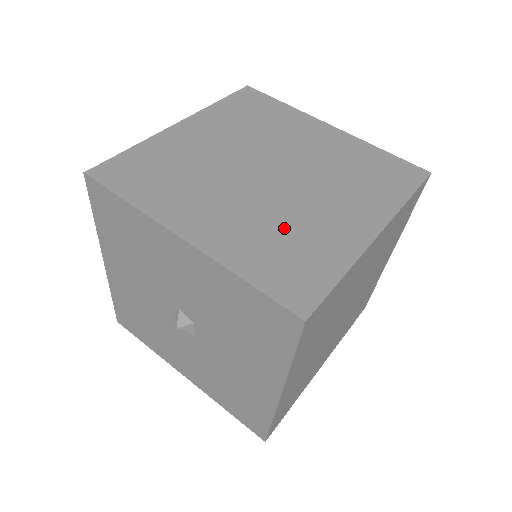
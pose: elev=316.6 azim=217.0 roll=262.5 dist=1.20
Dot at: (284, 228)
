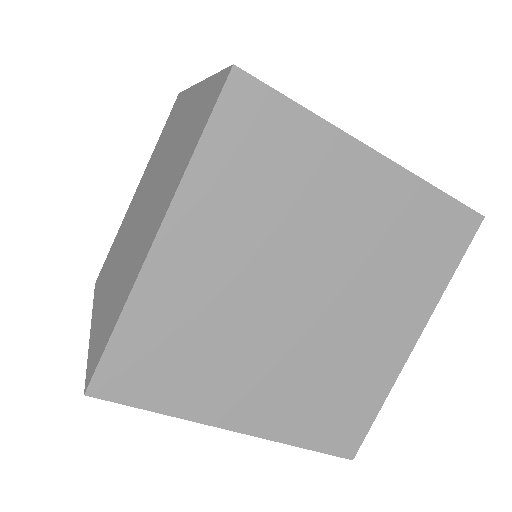
Dot at: (329, 376)
